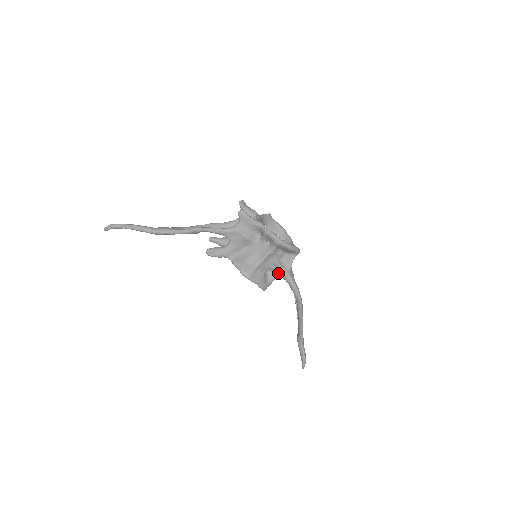
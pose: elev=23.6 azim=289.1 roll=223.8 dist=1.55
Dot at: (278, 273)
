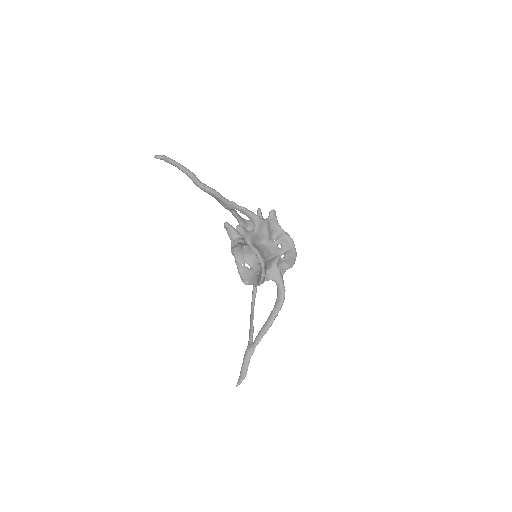
Dot at: (274, 275)
